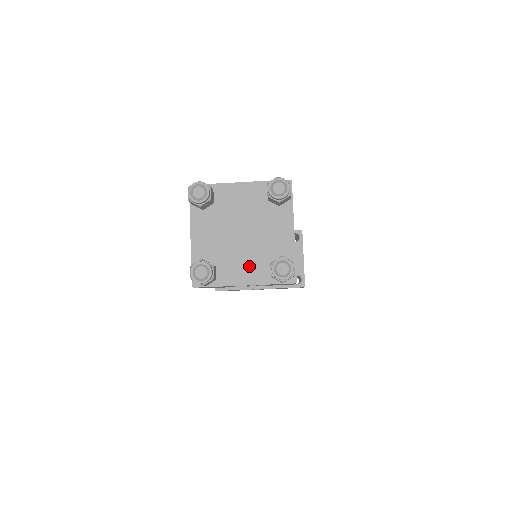
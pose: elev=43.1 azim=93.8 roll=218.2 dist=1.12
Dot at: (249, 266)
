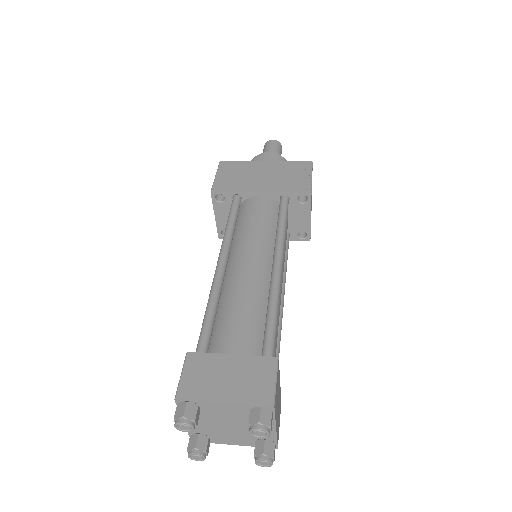
Dot at: (237, 439)
